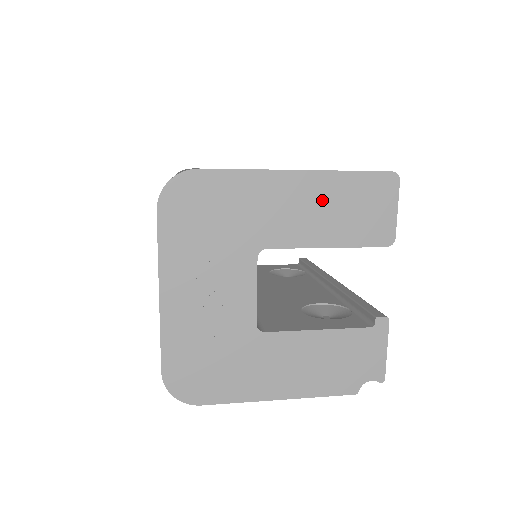
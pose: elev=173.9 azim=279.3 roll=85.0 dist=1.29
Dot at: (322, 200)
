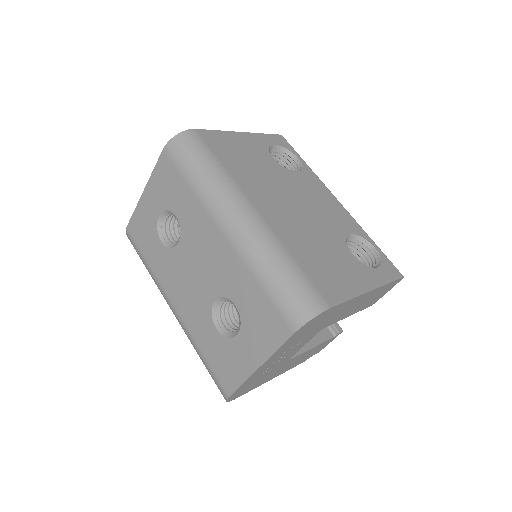
Dot at: (367, 299)
